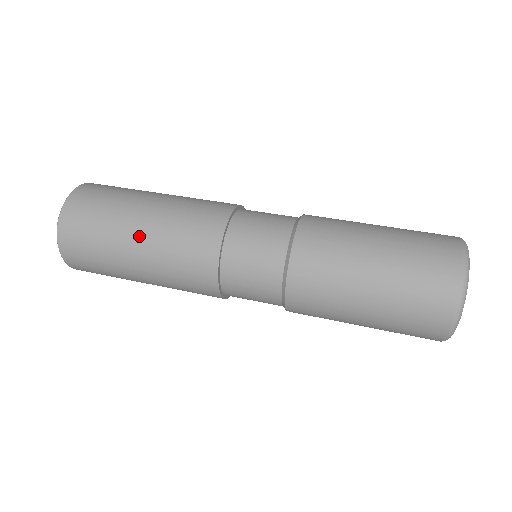
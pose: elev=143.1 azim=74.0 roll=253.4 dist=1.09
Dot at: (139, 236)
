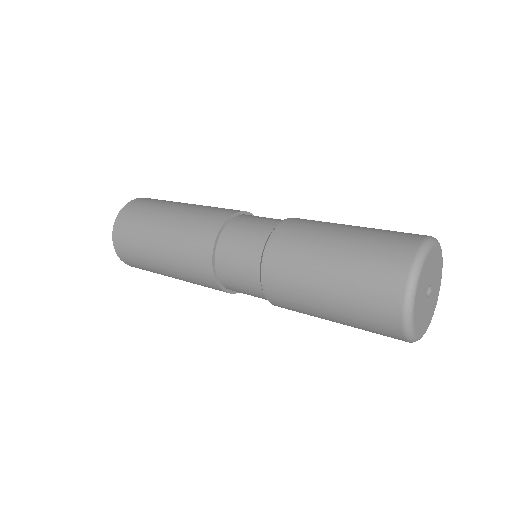
Dot at: (189, 204)
